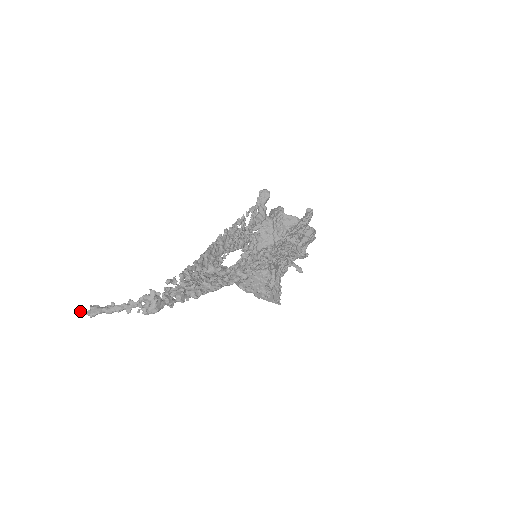
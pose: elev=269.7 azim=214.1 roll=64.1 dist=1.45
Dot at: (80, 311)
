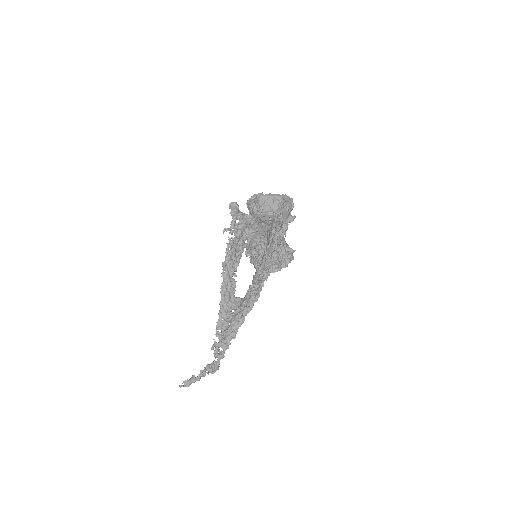
Dot at: (181, 386)
